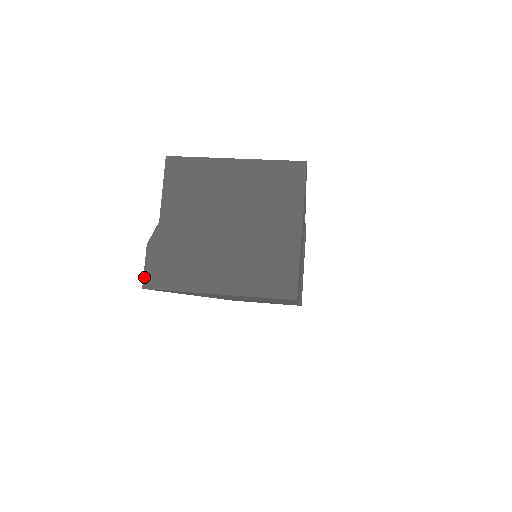
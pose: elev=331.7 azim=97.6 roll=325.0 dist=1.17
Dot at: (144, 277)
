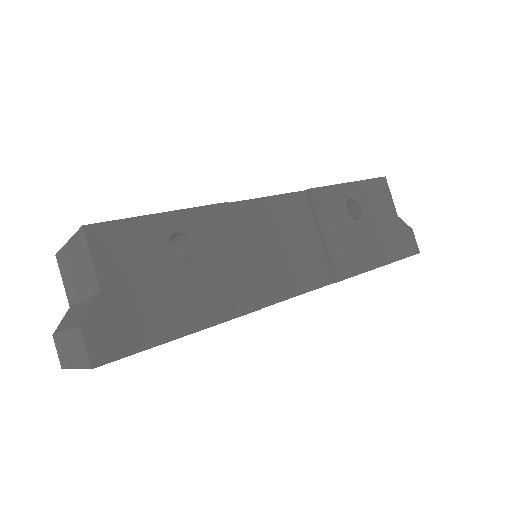
Dot at: (59, 360)
